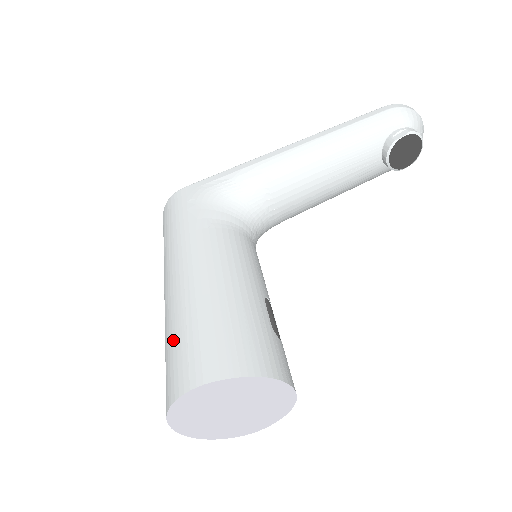
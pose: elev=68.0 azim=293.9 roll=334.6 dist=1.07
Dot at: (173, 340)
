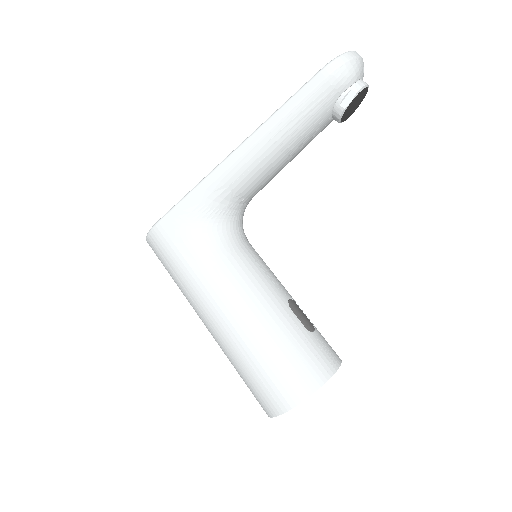
Dot at: (246, 375)
